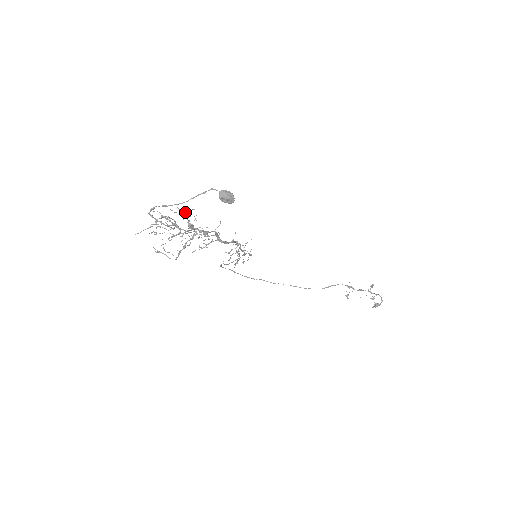
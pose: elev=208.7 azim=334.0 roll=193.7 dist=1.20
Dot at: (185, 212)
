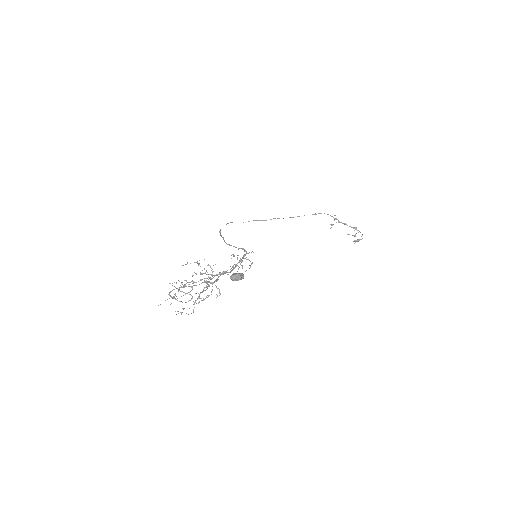
Dot at: (196, 262)
